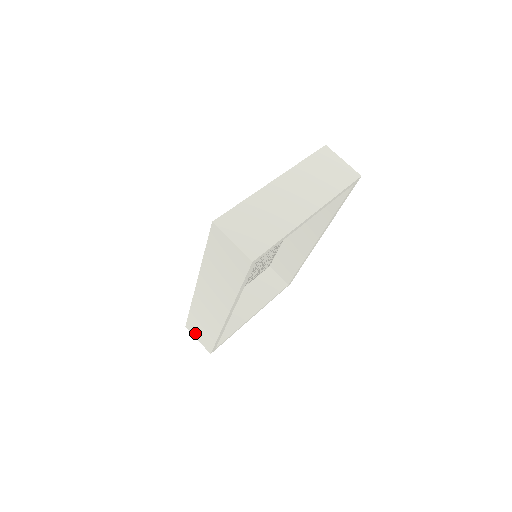
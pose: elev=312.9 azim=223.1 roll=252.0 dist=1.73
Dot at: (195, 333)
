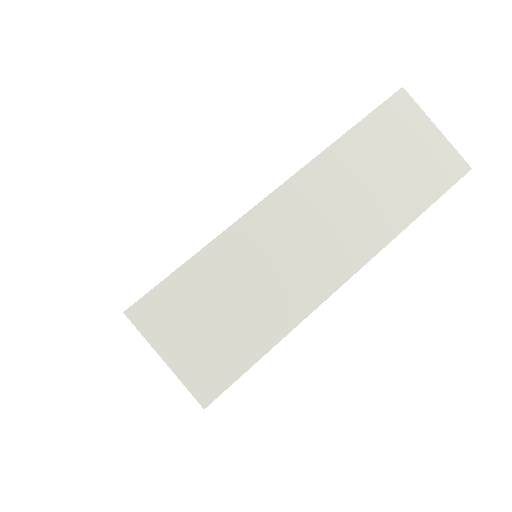
Dot at: occluded
